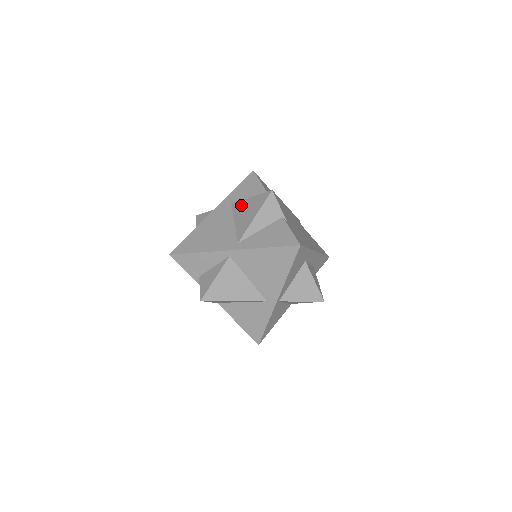
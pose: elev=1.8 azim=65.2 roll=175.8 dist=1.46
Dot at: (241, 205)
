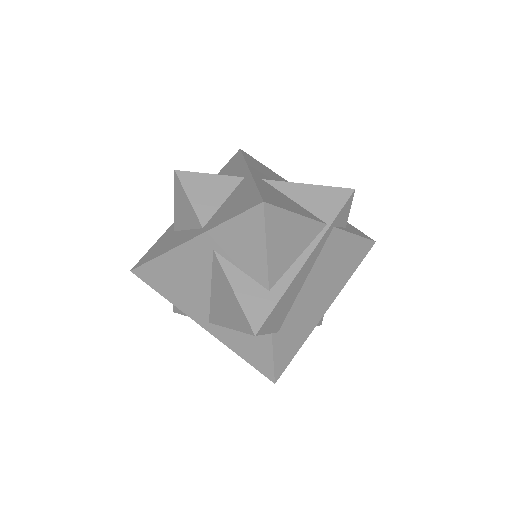
Dot at: (221, 280)
